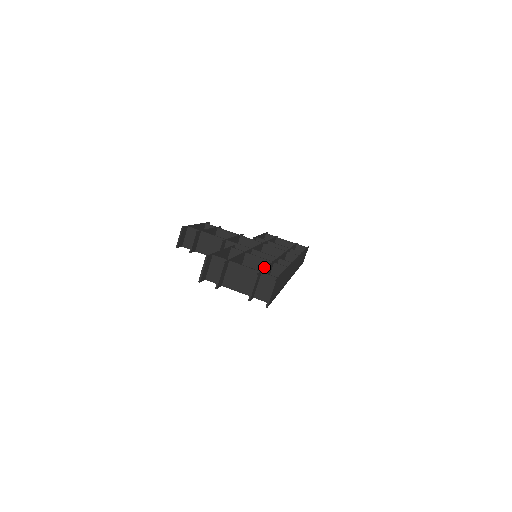
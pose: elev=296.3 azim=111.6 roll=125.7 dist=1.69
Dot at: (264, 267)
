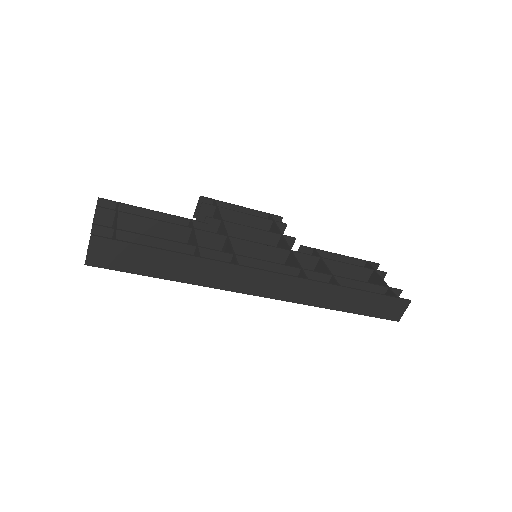
Dot at: occluded
